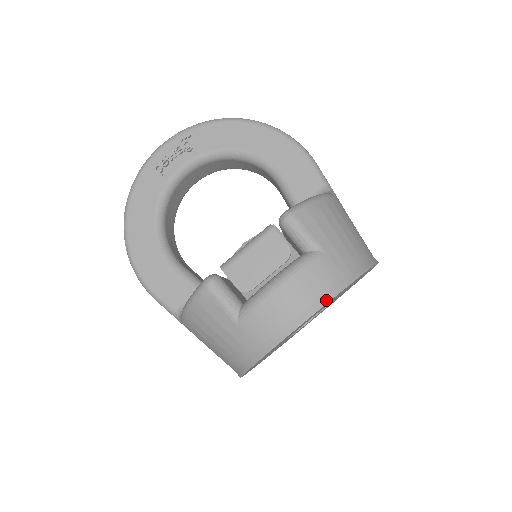
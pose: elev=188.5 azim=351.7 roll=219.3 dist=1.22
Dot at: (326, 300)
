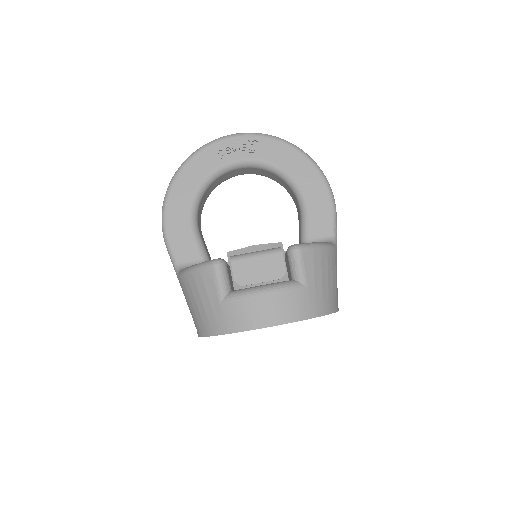
Dot at: (290, 321)
